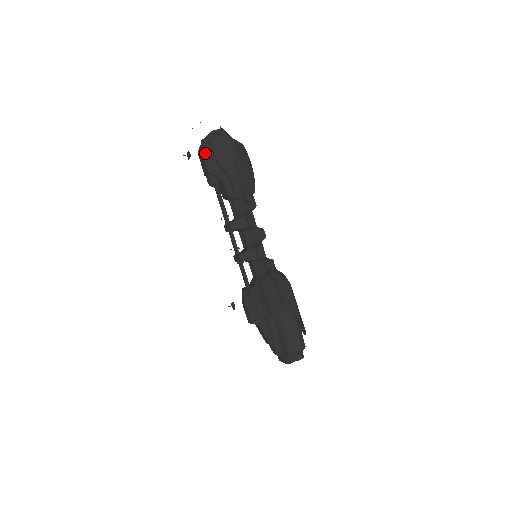
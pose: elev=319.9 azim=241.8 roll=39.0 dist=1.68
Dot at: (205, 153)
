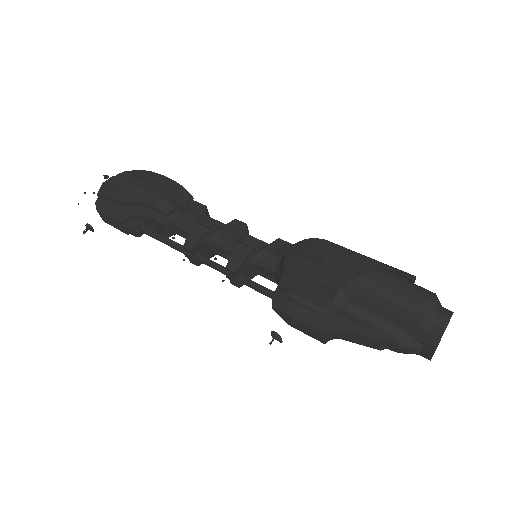
Dot at: (103, 209)
